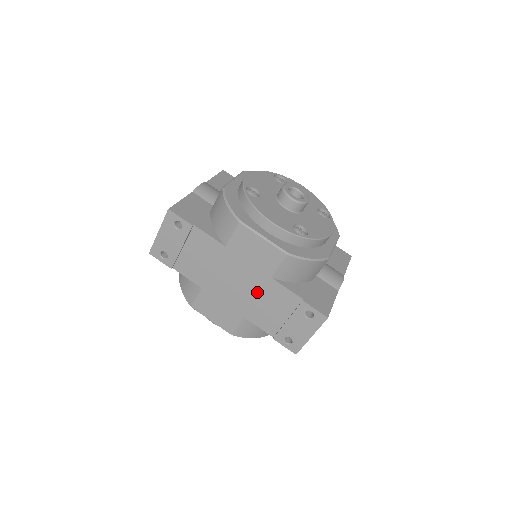
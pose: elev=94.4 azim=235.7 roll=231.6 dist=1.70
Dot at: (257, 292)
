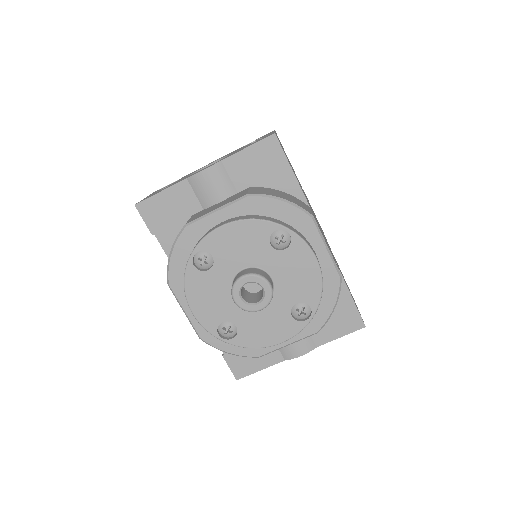
Dot at: occluded
